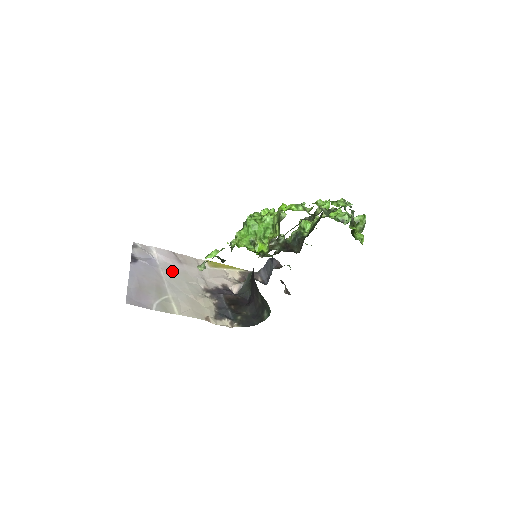
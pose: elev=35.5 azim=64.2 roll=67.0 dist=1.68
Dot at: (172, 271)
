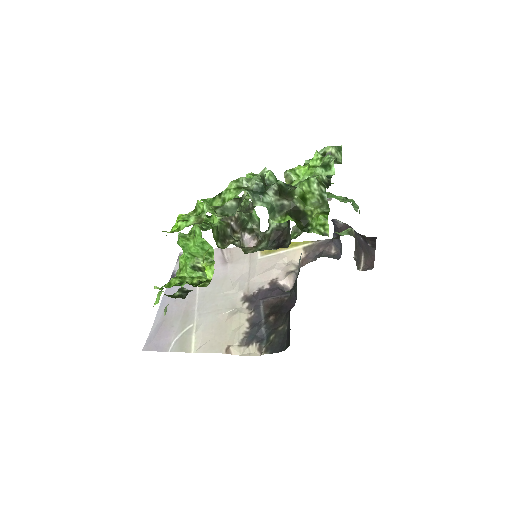
Dot at: occluded
